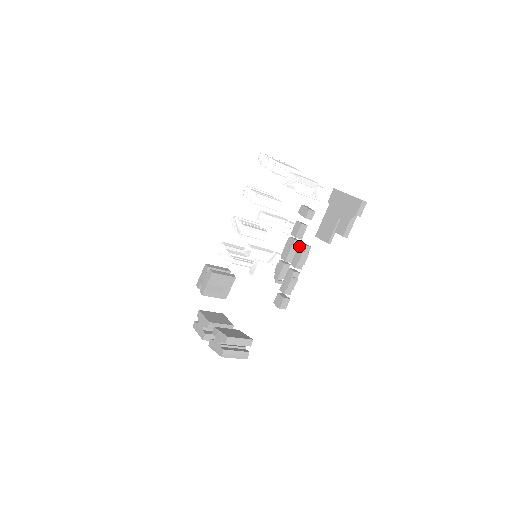
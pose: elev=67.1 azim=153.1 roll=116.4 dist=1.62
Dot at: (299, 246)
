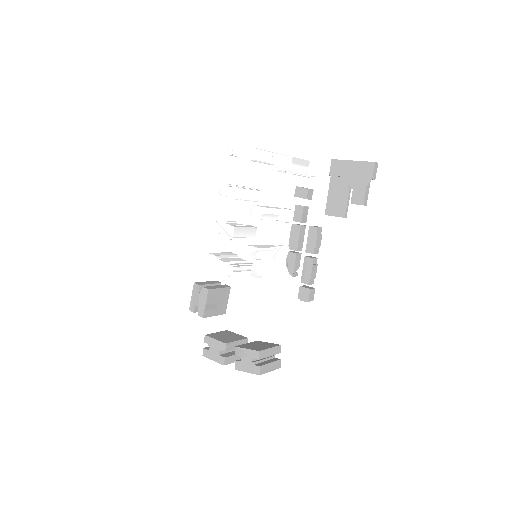
Dot at: (310, 230)
